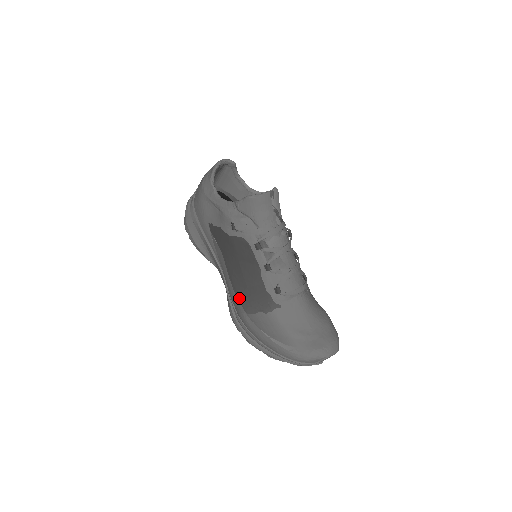
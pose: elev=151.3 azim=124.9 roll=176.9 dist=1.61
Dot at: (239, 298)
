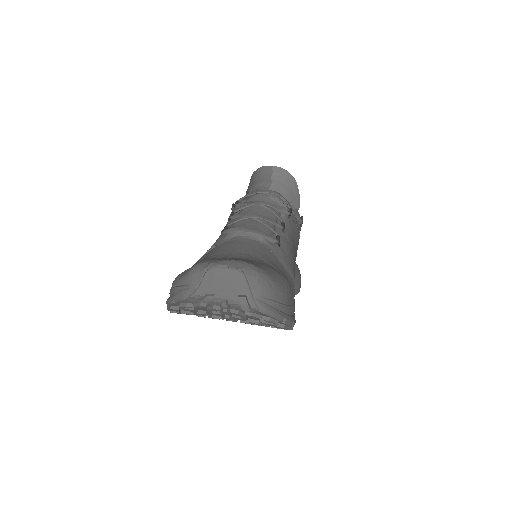
Dot at: occluded
